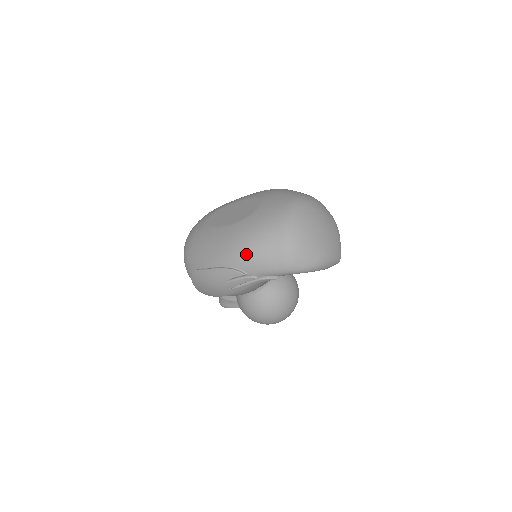
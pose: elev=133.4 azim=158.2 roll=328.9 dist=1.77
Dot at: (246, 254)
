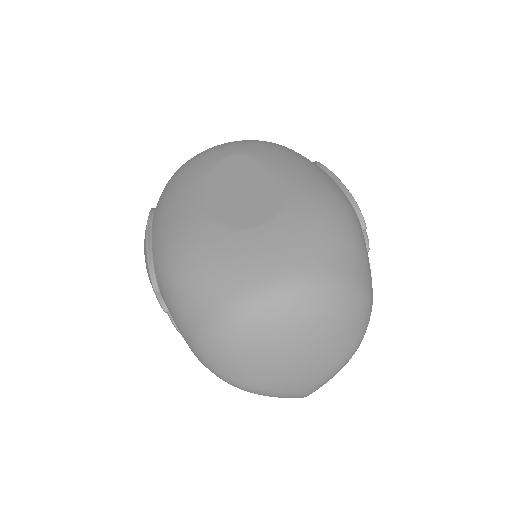
Dot at: (167, 276)
